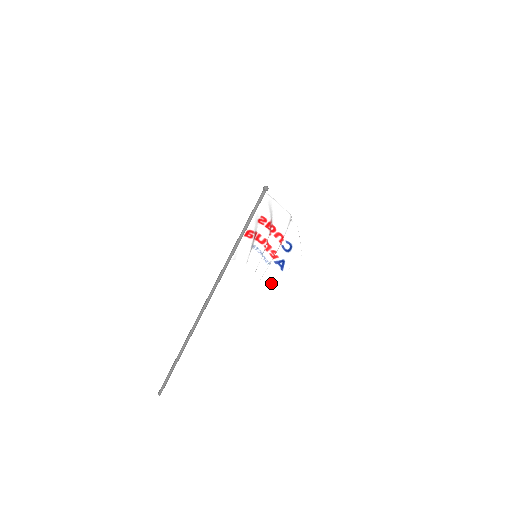
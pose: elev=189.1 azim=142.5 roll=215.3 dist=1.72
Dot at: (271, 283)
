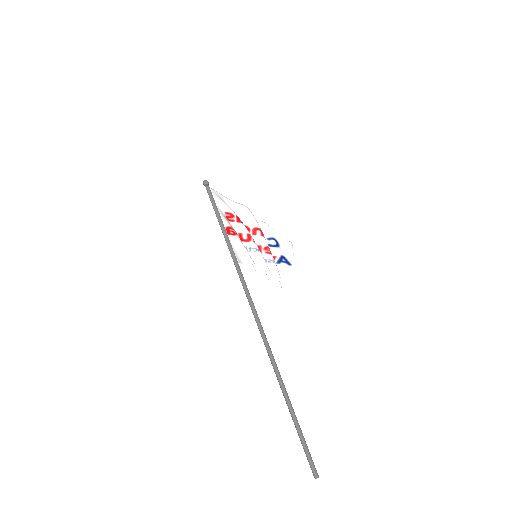
Dot at: (294, 282)
